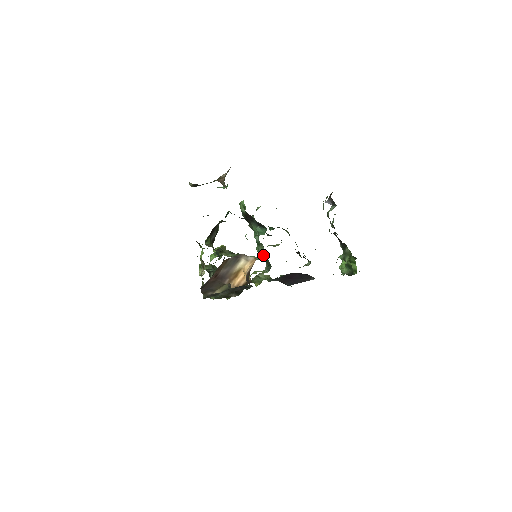
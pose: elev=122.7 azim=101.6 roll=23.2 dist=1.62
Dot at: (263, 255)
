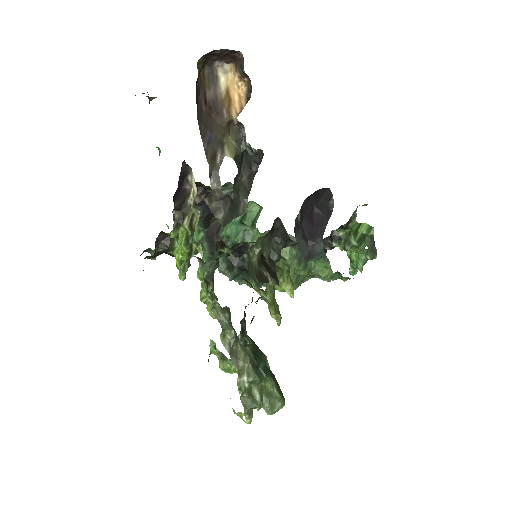
Dot at: (257, 212)
